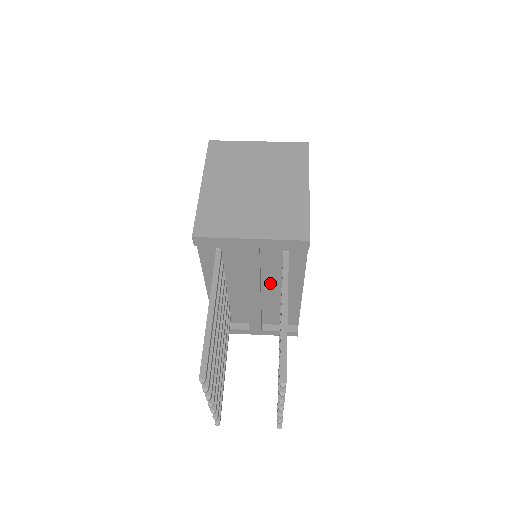
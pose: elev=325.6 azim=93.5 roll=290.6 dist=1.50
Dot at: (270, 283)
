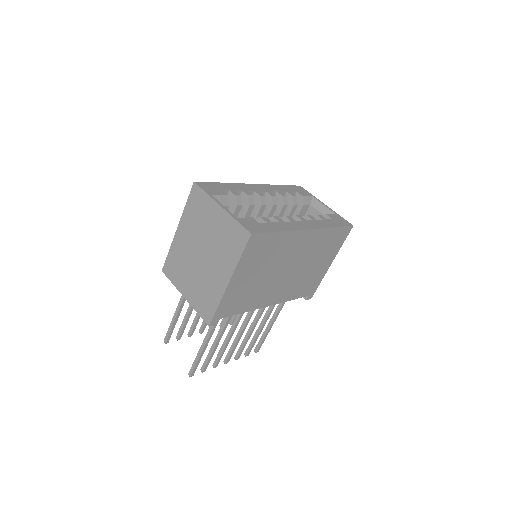
Dot at: occluded
